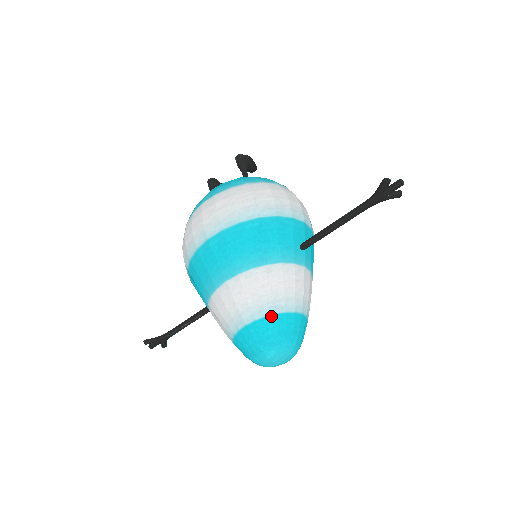
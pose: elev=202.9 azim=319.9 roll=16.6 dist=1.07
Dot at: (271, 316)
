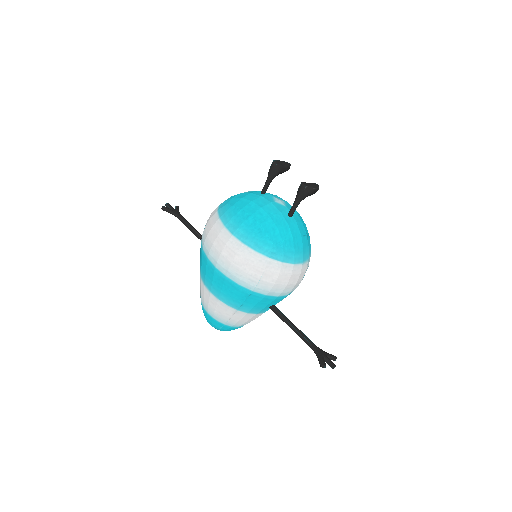
Dot at: (222, 324)
